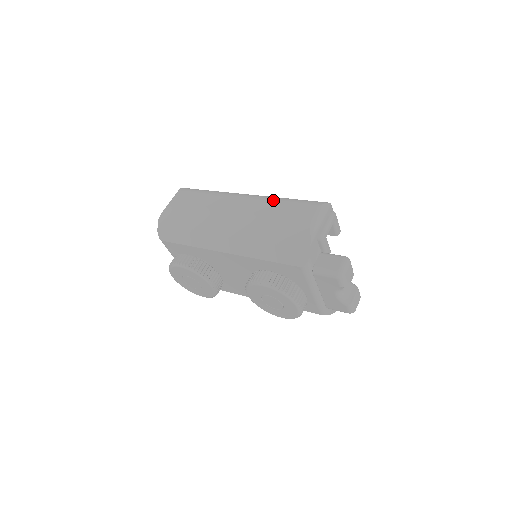
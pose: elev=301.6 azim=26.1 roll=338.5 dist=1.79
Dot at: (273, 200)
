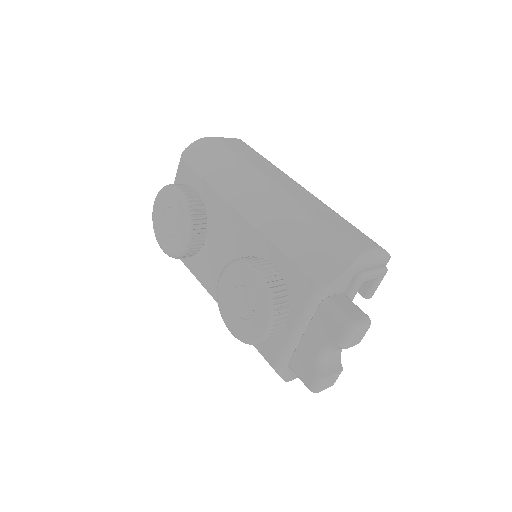
Dot at: occluded
